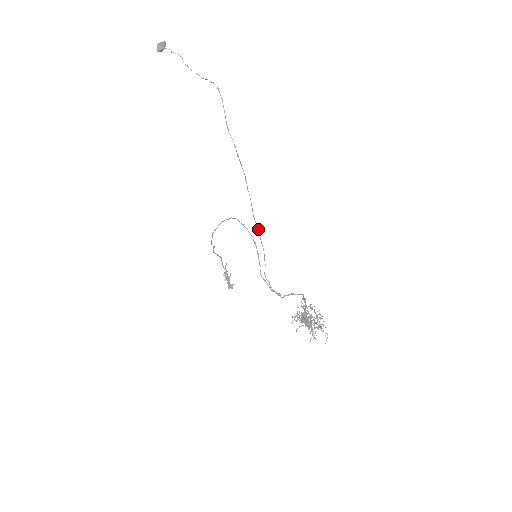
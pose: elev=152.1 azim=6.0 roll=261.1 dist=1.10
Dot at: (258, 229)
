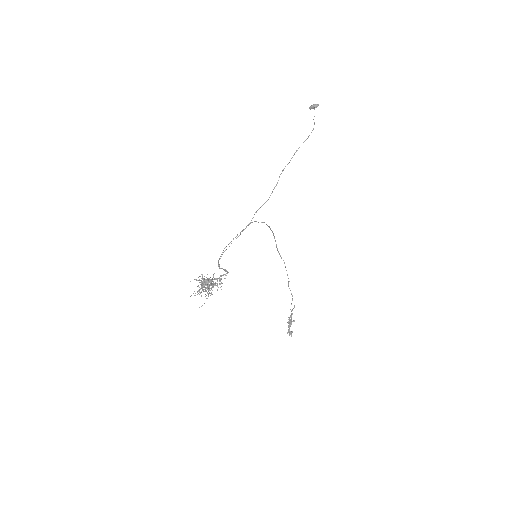
Dot at: occluded
